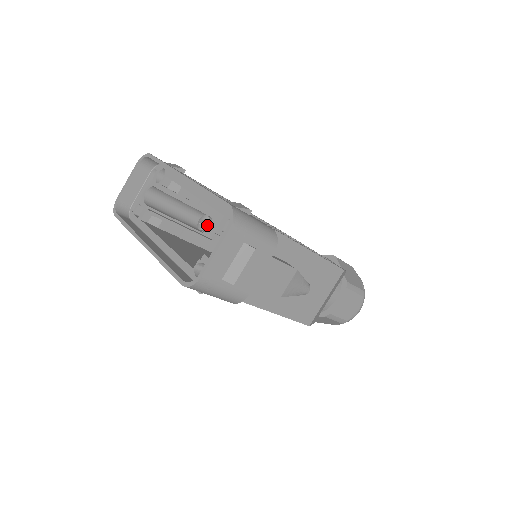
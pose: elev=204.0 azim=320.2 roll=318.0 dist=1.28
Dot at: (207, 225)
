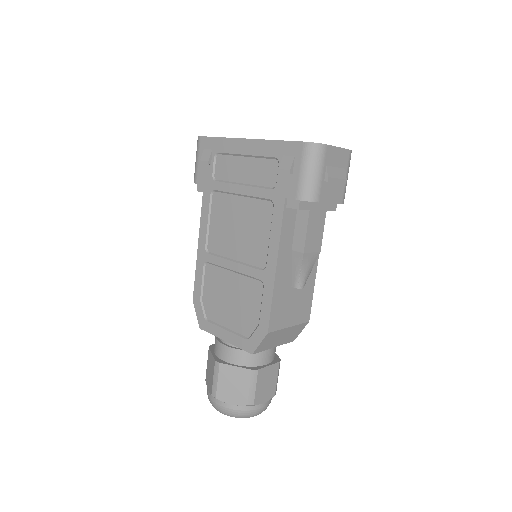
Dot at: occluded
